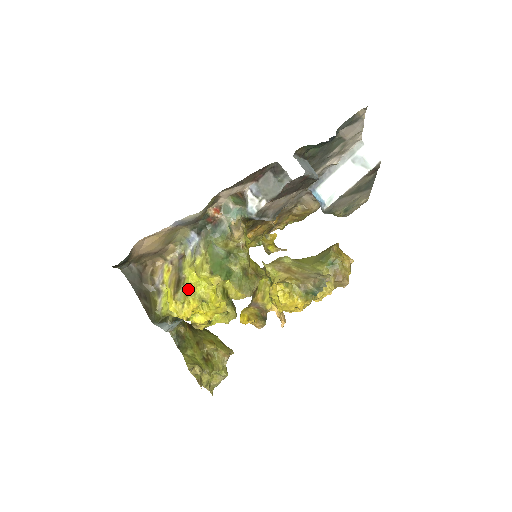
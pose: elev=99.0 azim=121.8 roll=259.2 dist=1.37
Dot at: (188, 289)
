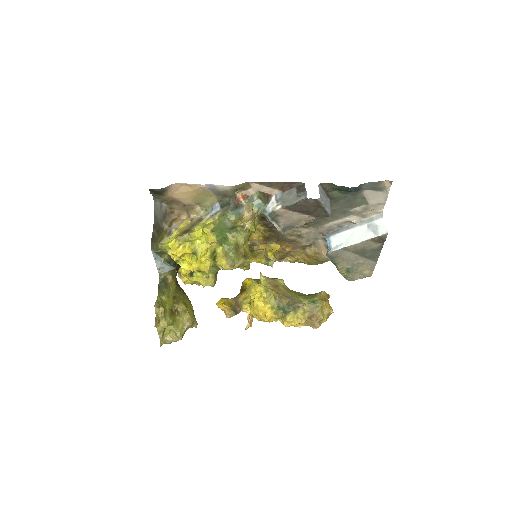
Dot at: (190, 238)
